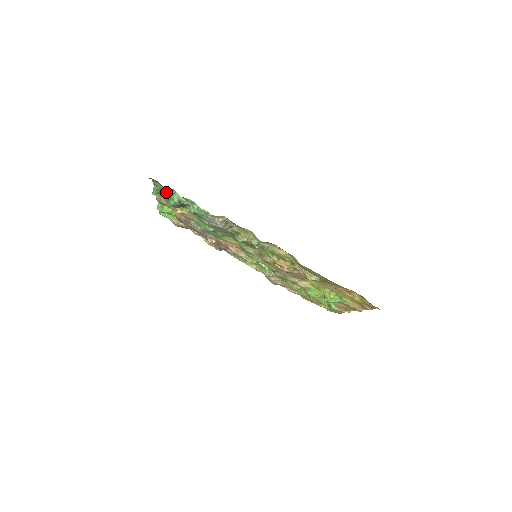
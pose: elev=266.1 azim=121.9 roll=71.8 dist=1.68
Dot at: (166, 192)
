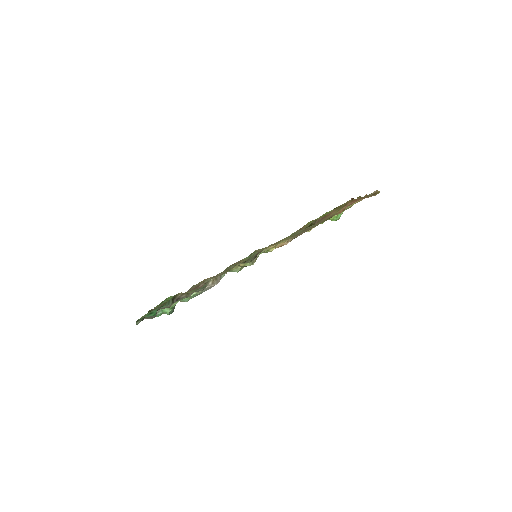
Dot at: (156, 315)
